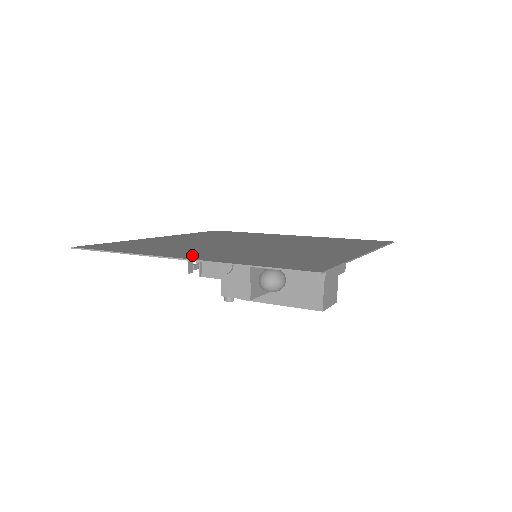
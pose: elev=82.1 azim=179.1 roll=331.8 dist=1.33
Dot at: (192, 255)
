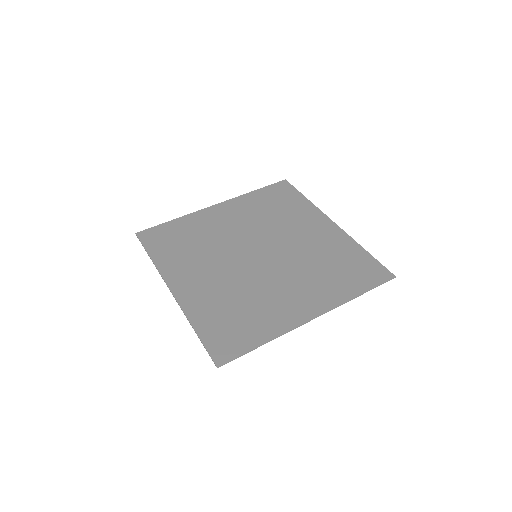
Dot at: (307, 306)
